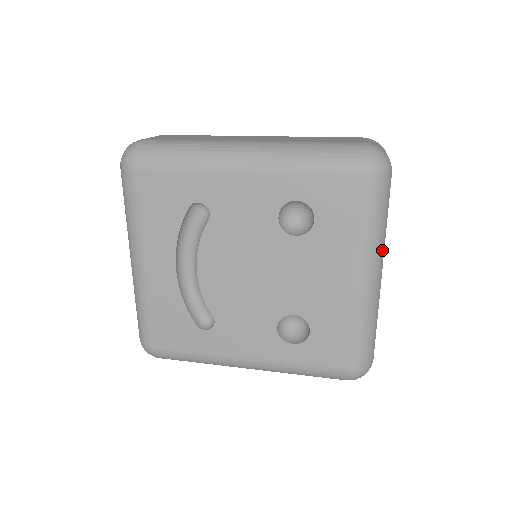
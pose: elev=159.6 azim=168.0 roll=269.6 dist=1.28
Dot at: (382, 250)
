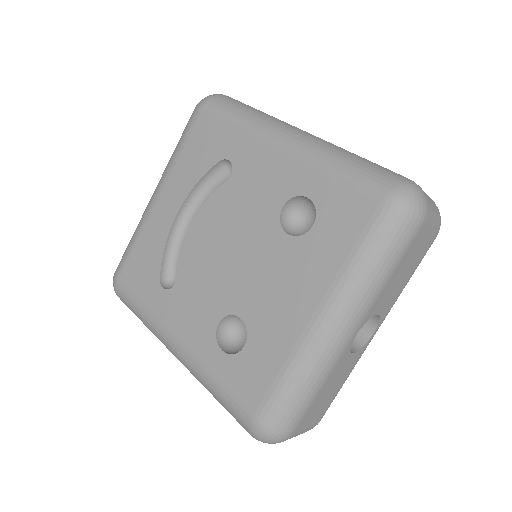
Dot at: (365, 303)
